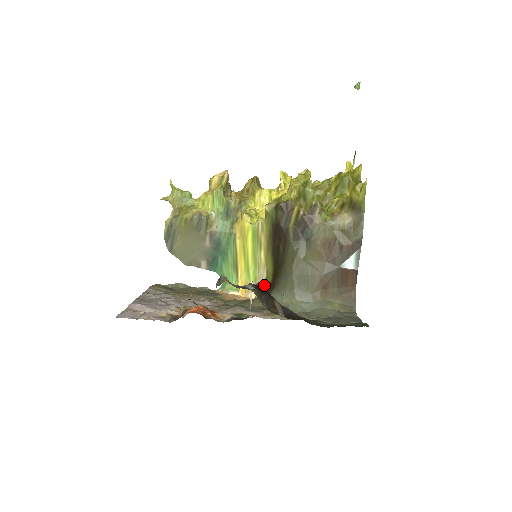
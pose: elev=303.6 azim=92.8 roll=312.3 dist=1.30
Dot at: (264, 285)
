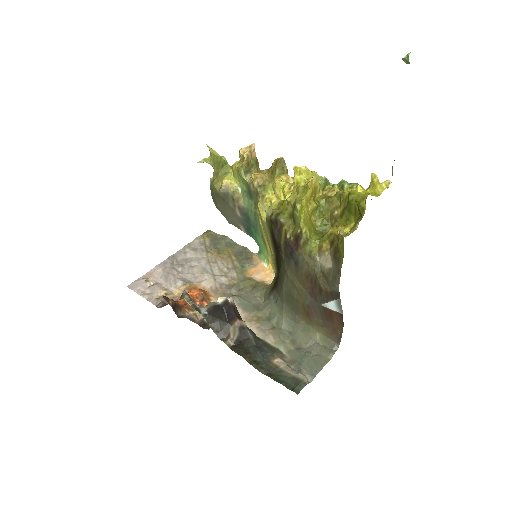
Dot at: (274, 277)
